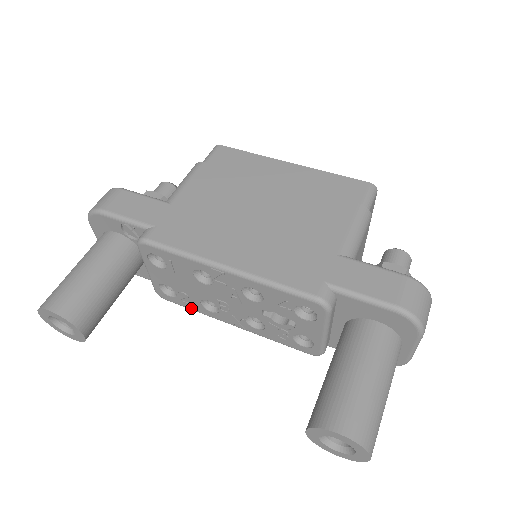
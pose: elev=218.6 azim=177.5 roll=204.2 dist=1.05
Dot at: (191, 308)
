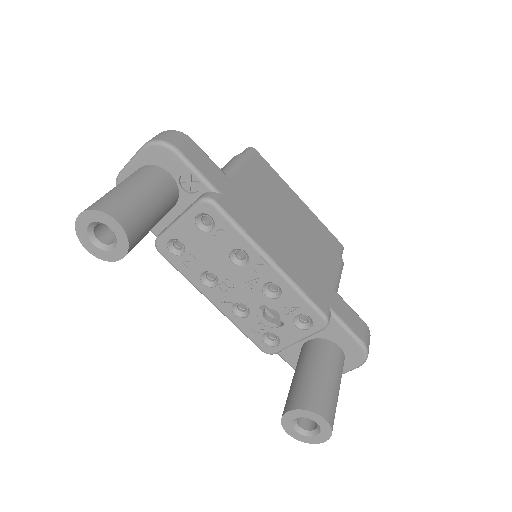
Dot at: (182, 271)
